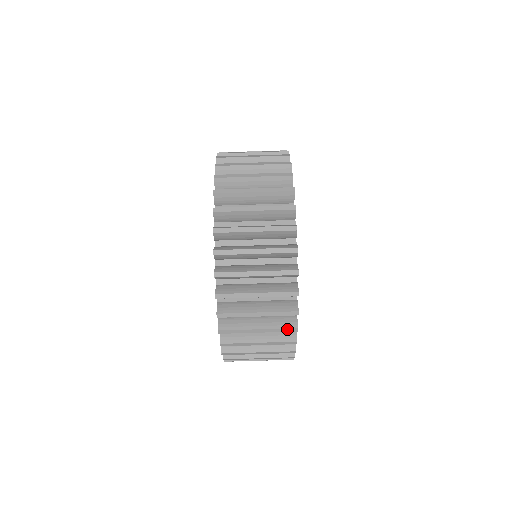
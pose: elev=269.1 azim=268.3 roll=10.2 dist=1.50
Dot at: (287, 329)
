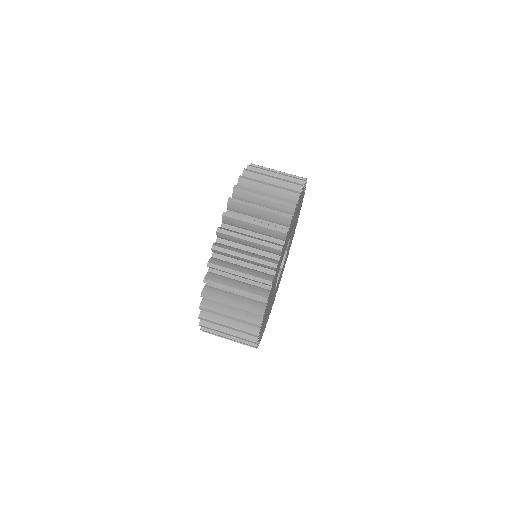
Dot at: (263, 280)
